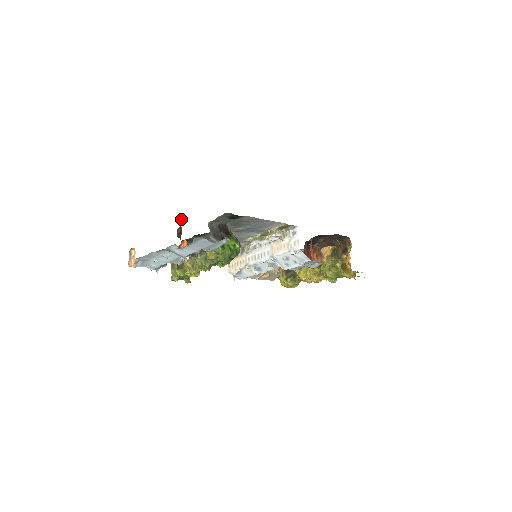
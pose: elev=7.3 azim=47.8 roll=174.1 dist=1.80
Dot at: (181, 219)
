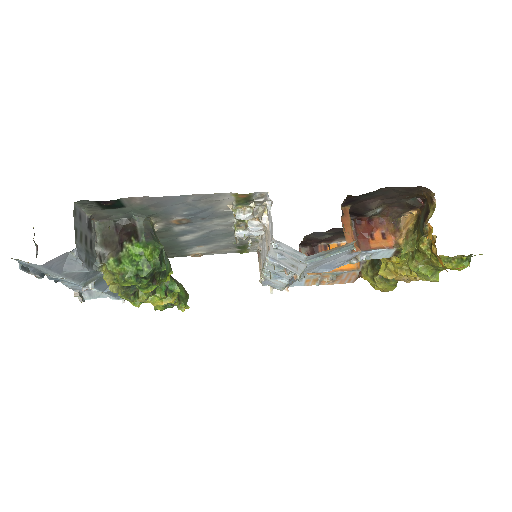
Dot at: occluded
